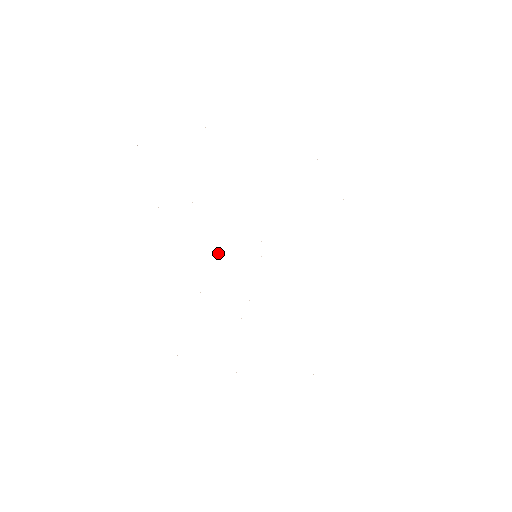
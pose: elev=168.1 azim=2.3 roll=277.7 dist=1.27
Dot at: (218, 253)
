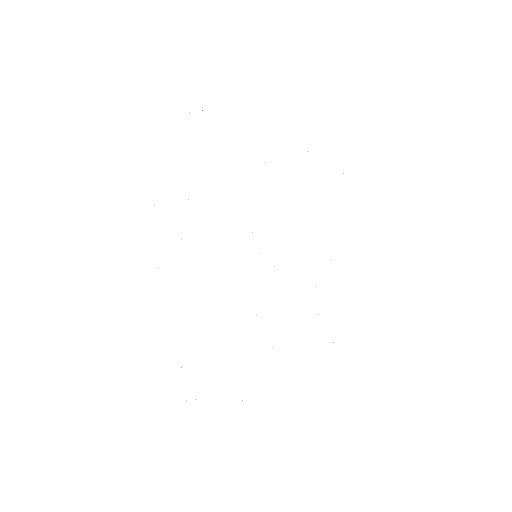
Dot at: occluded
